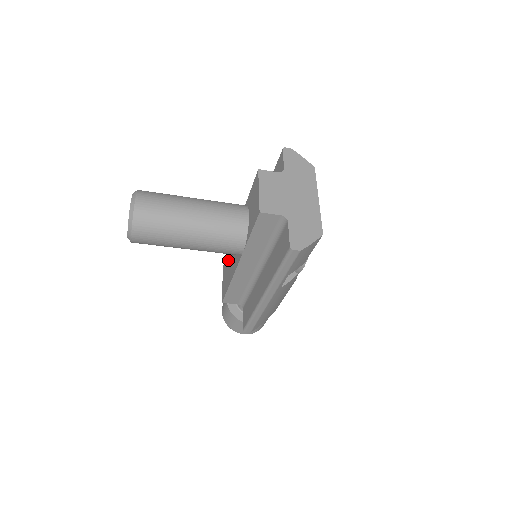
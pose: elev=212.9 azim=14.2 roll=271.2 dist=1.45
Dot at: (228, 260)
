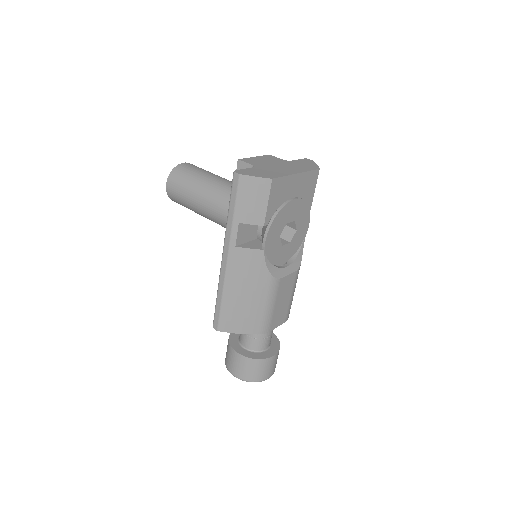
Dot at: occluded
